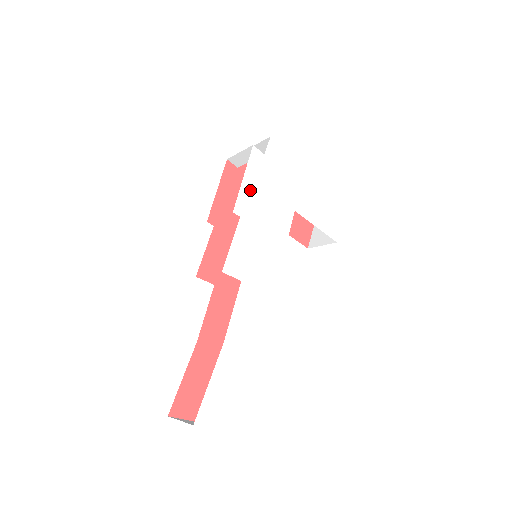
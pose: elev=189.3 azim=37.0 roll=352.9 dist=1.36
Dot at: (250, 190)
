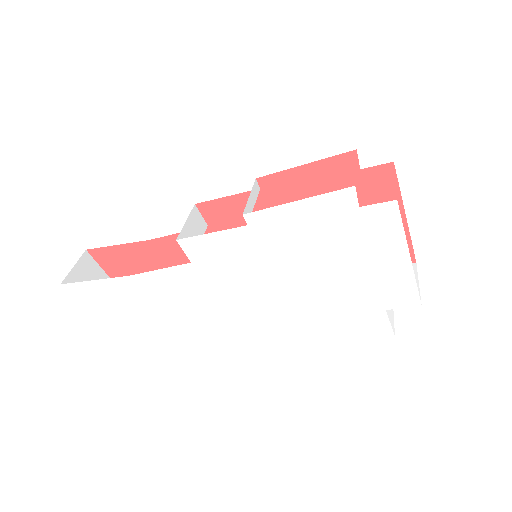
Dot at: (291, 217)
